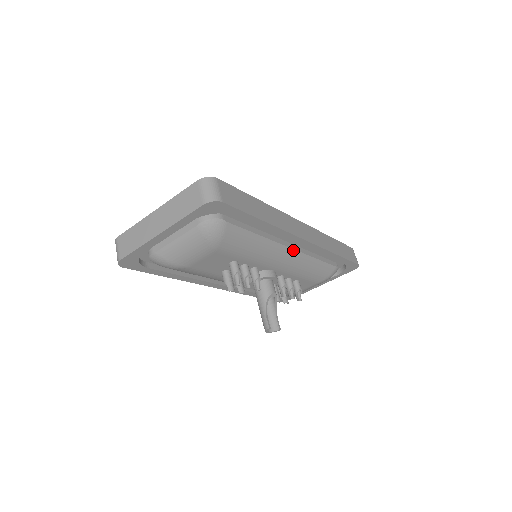
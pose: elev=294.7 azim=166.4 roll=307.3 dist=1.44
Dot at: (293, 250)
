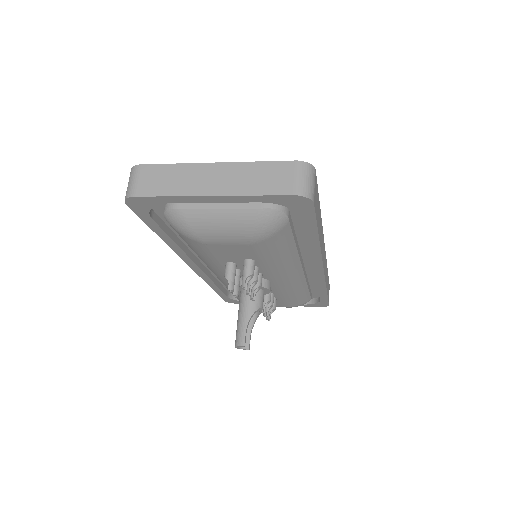
Dot at: (302, 272)
